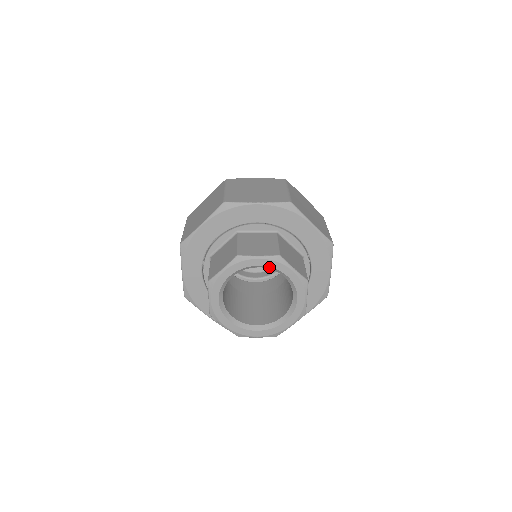
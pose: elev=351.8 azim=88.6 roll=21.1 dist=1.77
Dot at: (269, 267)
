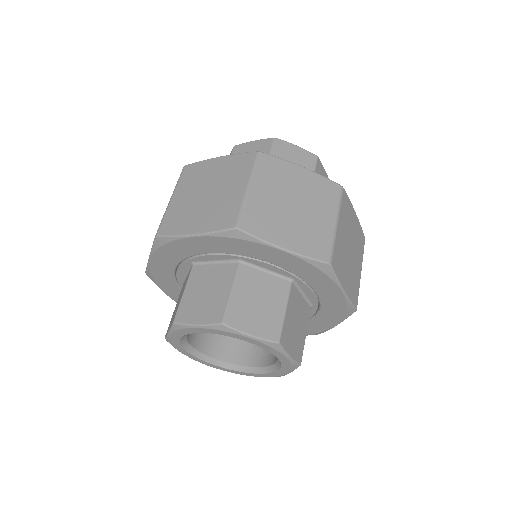
Dot at: (217, 333)
